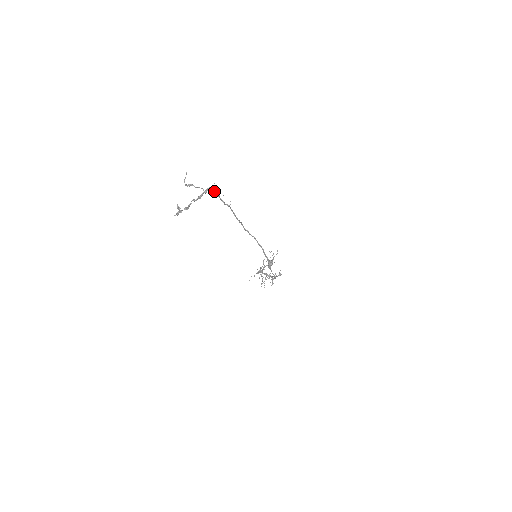
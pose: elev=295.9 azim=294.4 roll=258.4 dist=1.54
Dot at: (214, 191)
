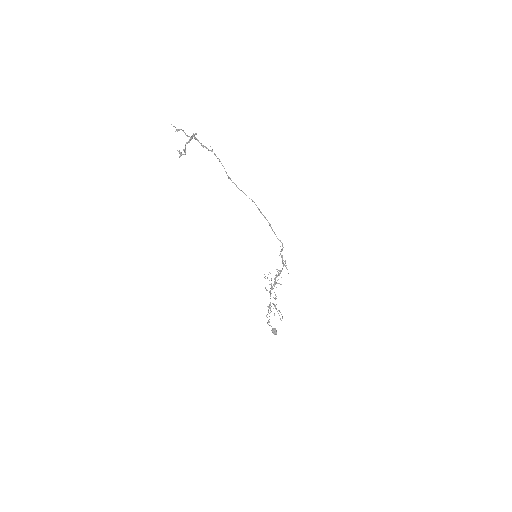
Dot at: (196, 139)
